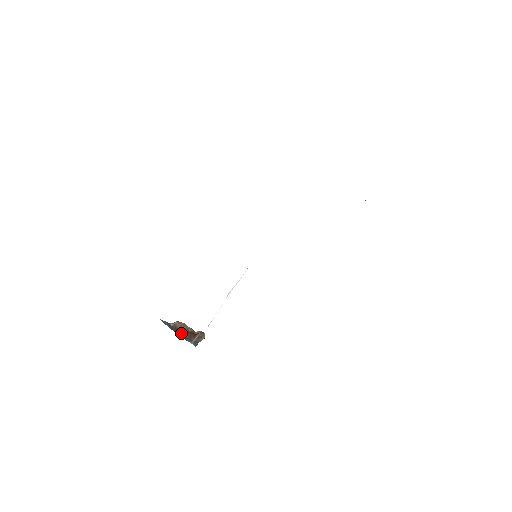
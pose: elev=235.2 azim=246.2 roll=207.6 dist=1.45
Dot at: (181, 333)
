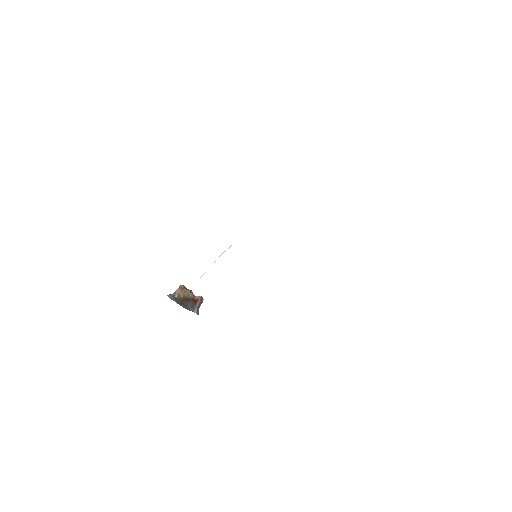
Dot at: (185, 302)
